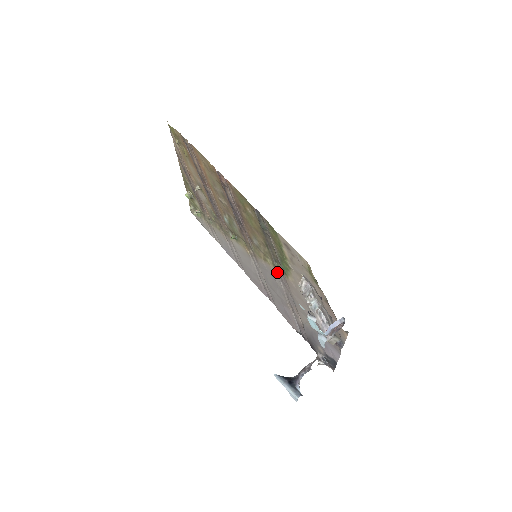
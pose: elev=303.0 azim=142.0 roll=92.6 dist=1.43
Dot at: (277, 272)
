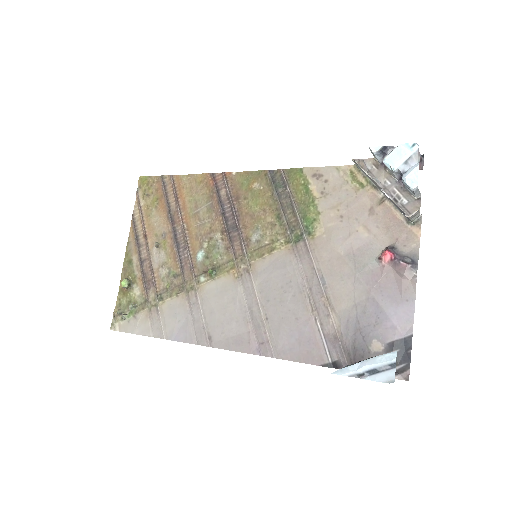
Dot at: (293, 249)
